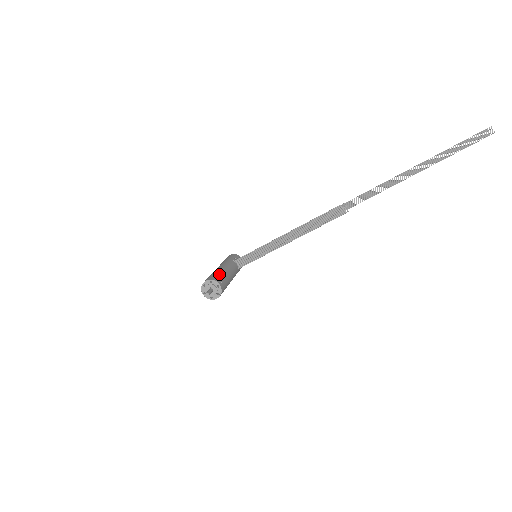
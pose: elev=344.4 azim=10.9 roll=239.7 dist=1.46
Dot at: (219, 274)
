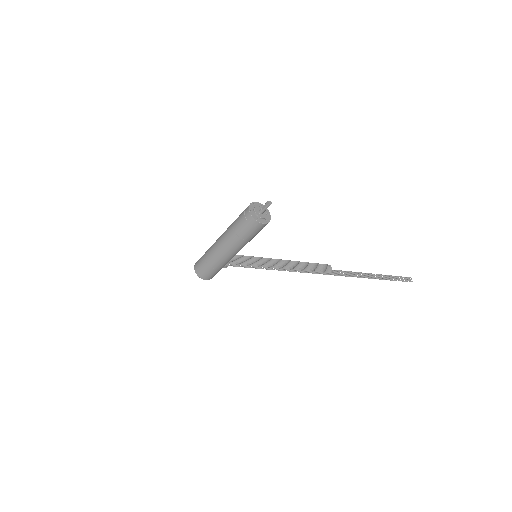
Dot at: occluded
